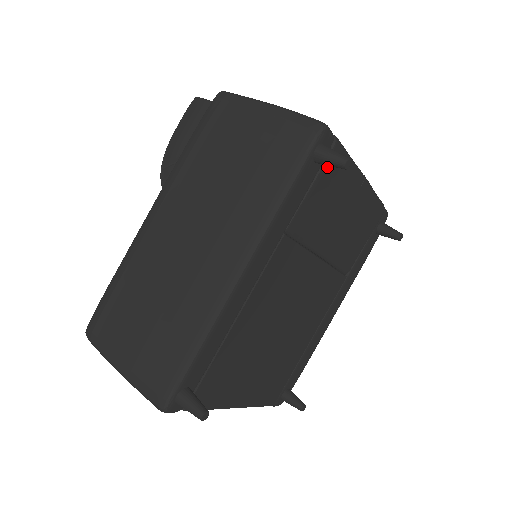
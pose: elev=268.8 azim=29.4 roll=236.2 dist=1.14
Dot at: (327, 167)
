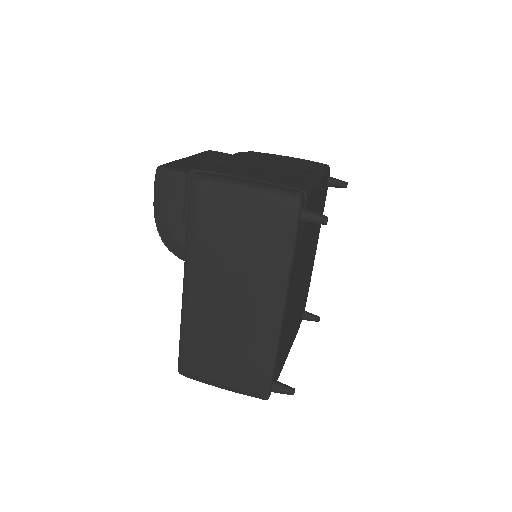
Dot at: occluded
